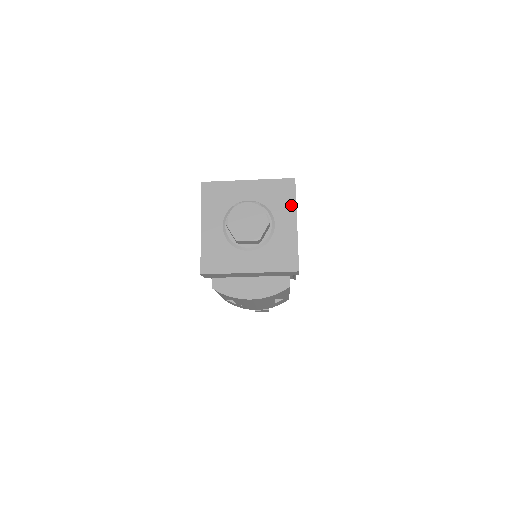
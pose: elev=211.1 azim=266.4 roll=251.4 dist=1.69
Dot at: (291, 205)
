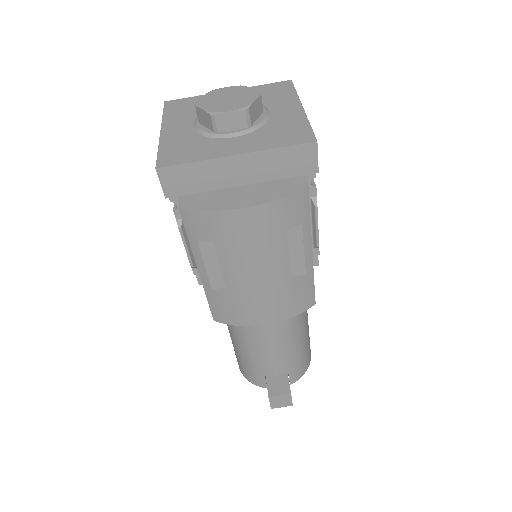
Dot at: (290, 96)
